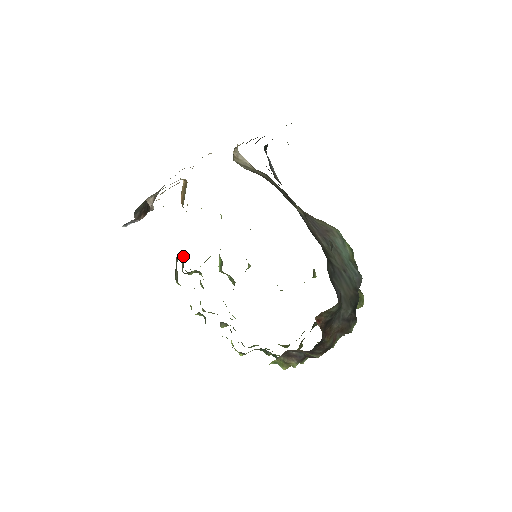
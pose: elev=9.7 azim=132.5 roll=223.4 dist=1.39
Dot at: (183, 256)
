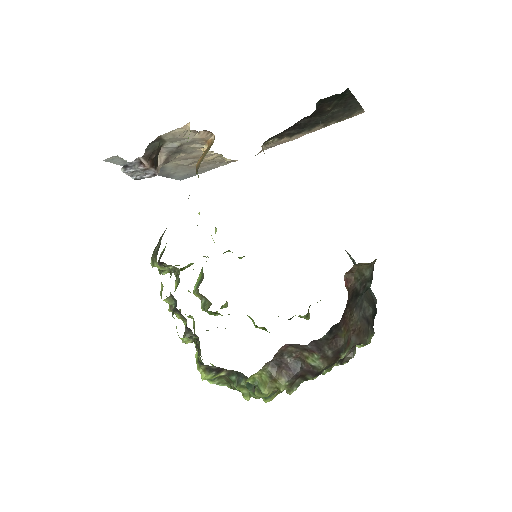
Dot at: (165, 247)
